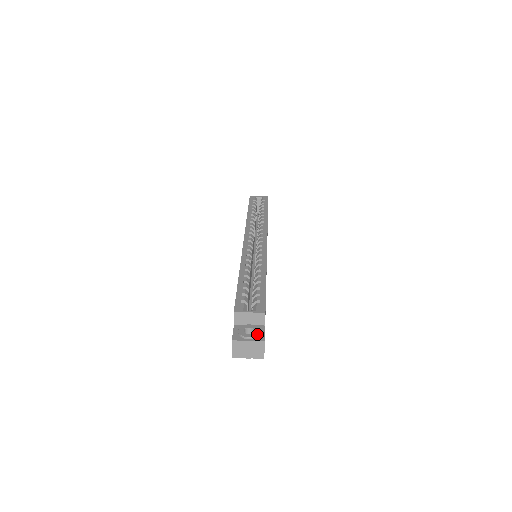
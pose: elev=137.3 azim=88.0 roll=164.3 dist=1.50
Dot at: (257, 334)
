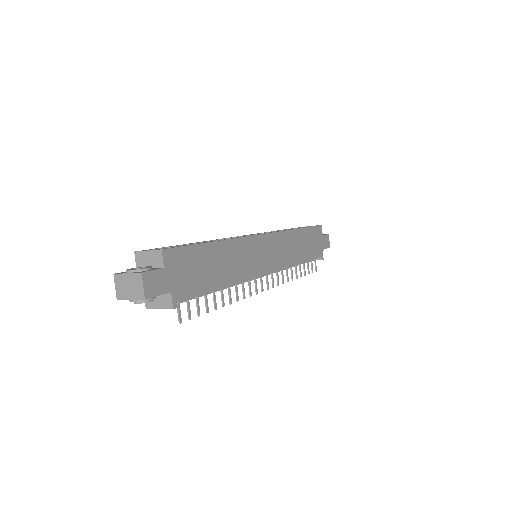
Dot at: (141, 268)
